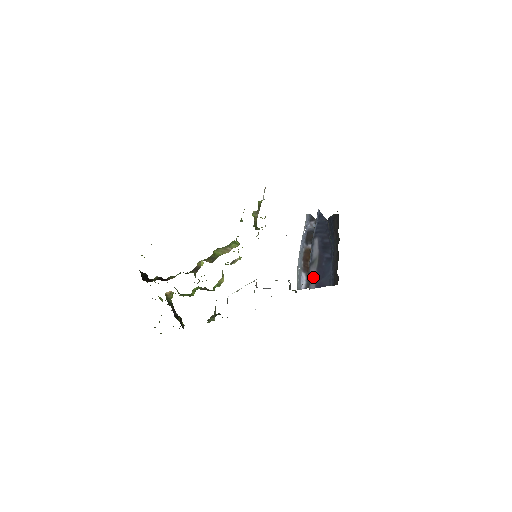
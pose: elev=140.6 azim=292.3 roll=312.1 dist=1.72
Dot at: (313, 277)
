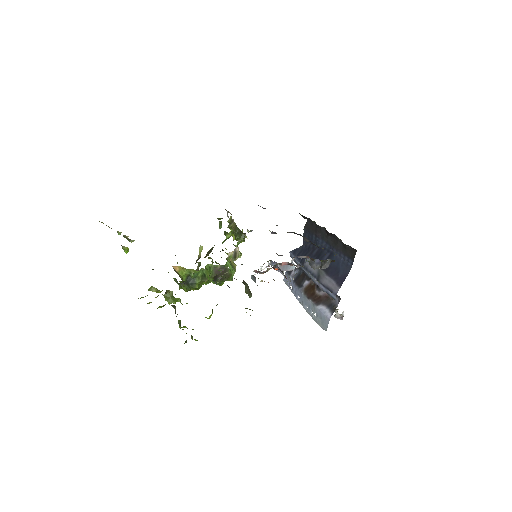
Dot at: (329, 283)
